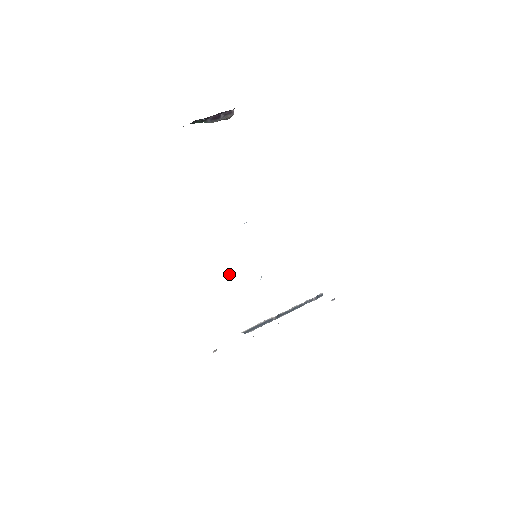
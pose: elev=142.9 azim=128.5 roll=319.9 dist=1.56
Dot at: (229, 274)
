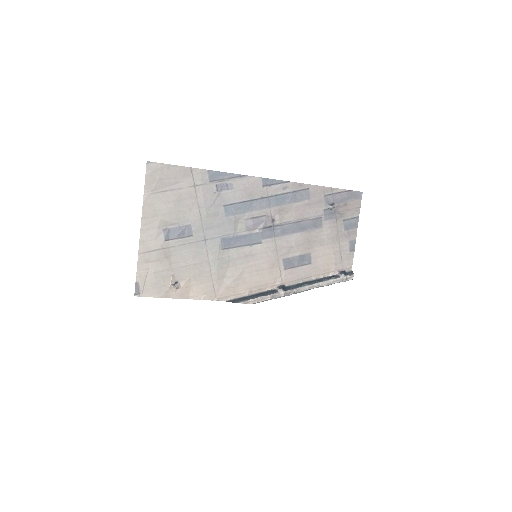
Dot at: occluded
